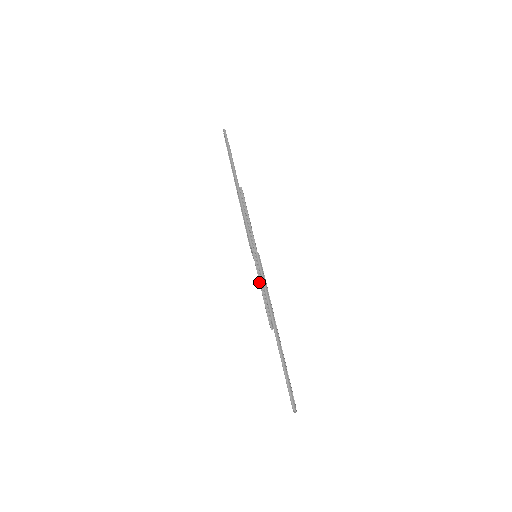
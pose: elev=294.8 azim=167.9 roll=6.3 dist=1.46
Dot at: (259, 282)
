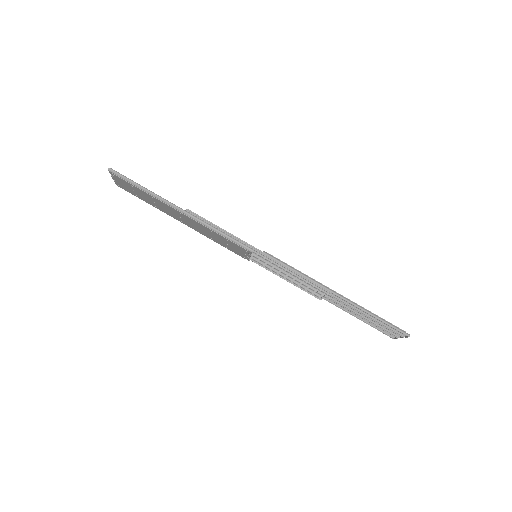
Dot at: occluded
